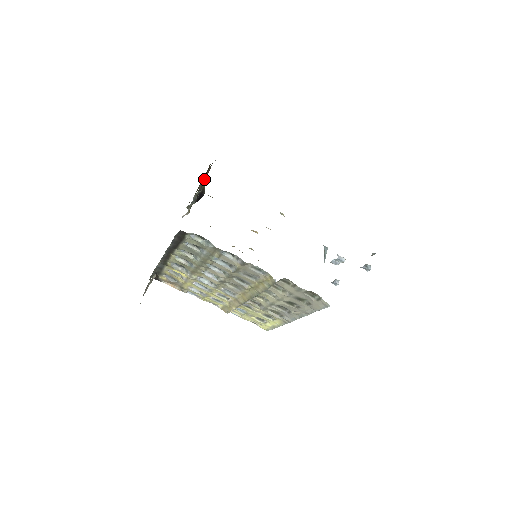
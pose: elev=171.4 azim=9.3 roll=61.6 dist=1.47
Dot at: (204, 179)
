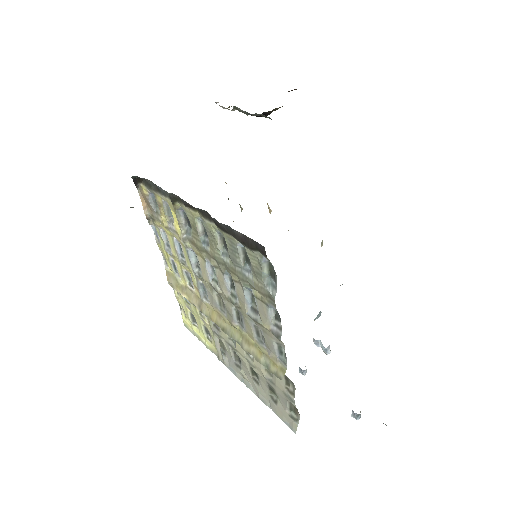
Dot at: occluded
